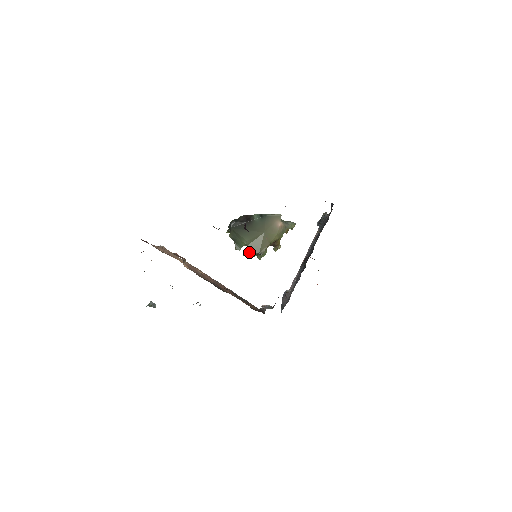
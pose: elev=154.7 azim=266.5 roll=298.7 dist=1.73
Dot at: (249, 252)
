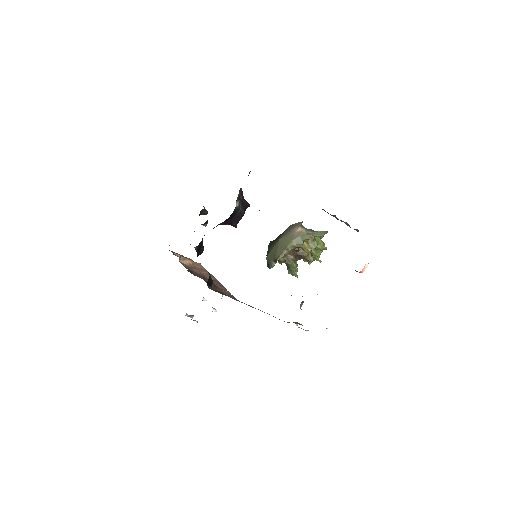
Dot at: (268, 261)
